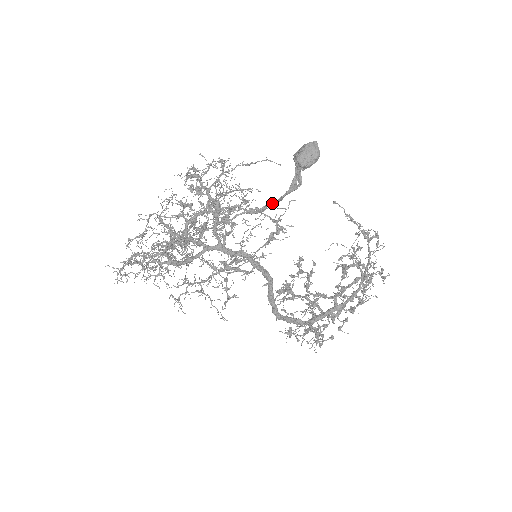
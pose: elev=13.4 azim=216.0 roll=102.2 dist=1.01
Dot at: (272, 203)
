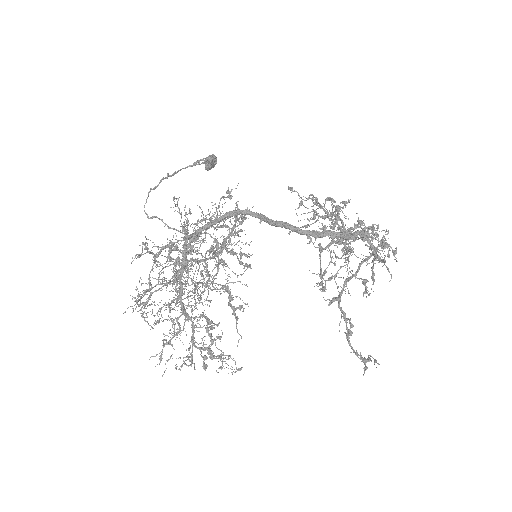
Dot at: (200, 159)
